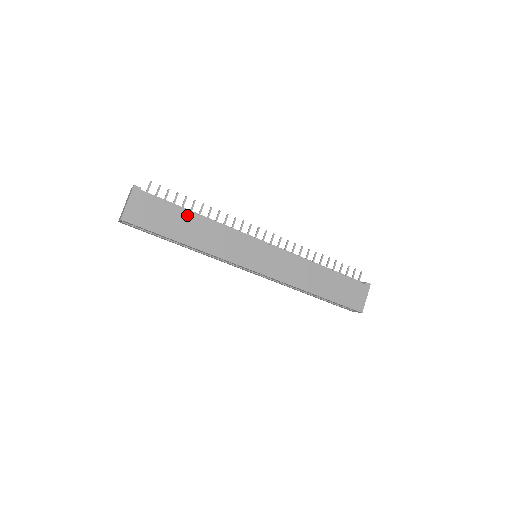
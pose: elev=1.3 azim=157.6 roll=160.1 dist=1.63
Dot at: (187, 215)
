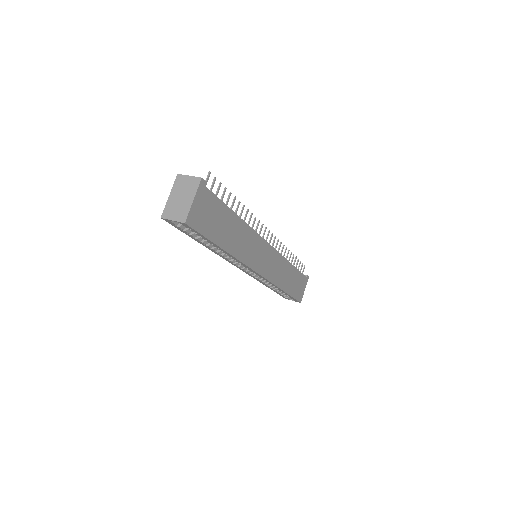
Dot at: (232, 216)
